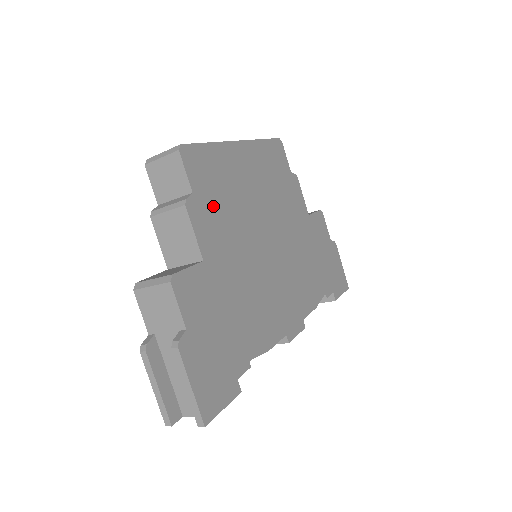
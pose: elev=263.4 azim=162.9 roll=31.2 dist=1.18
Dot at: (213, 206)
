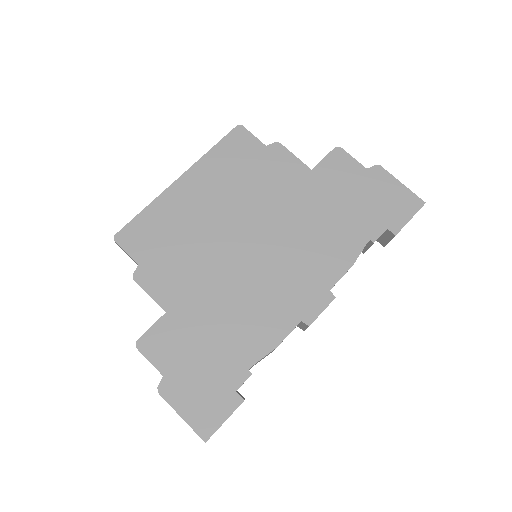
Dot at: (164, 260)
